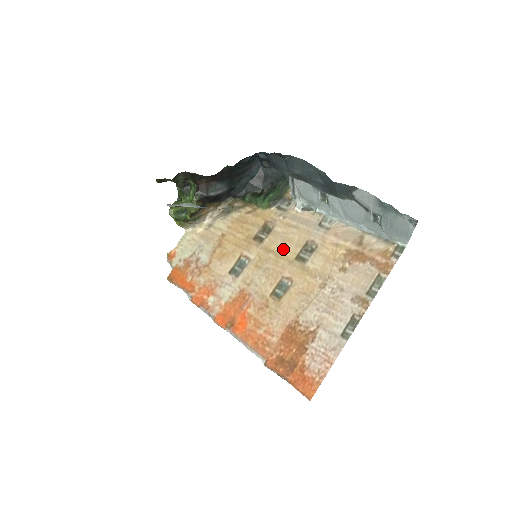
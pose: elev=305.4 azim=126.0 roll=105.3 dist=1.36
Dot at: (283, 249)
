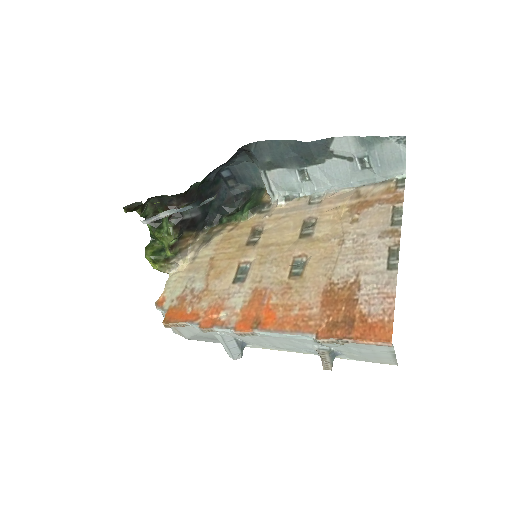
Dot at: (282, 237)
